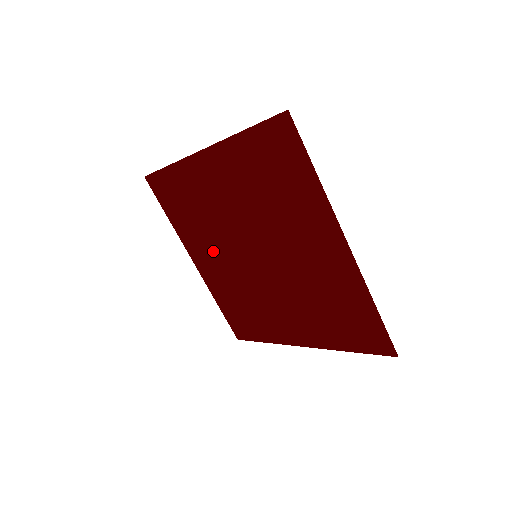
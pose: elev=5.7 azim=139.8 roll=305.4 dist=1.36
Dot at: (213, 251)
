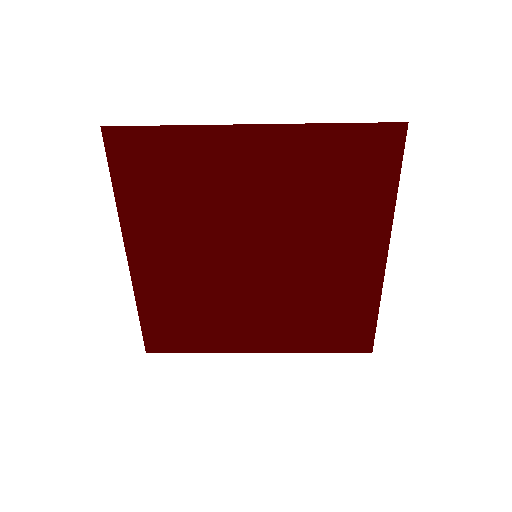
Dot at: (181, 244)
